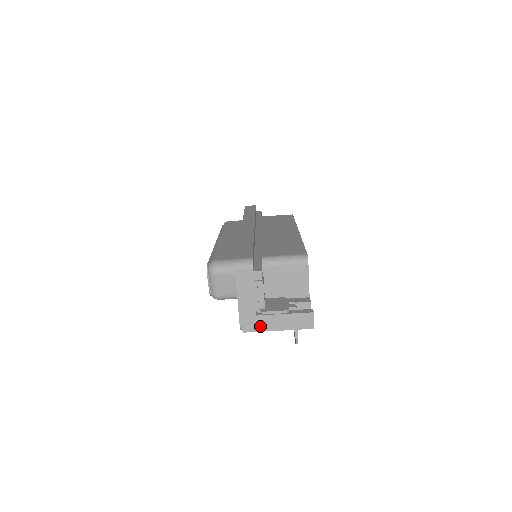
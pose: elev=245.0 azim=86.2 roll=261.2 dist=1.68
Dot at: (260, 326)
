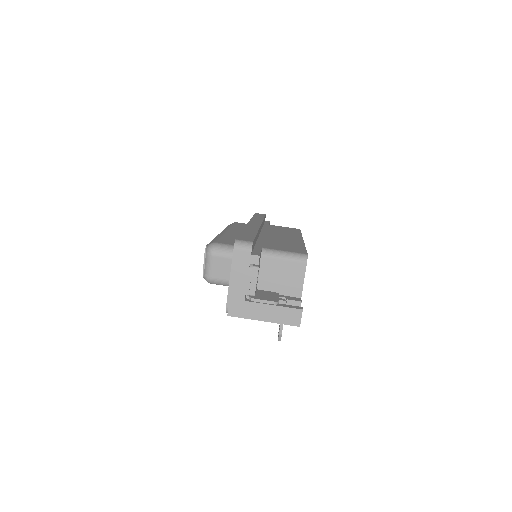
Dot at: (246, 313)
